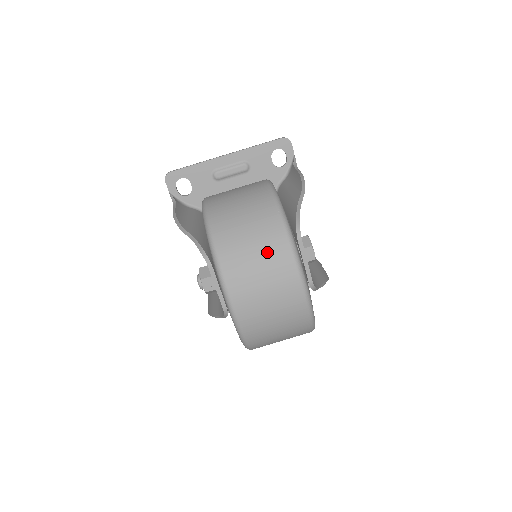
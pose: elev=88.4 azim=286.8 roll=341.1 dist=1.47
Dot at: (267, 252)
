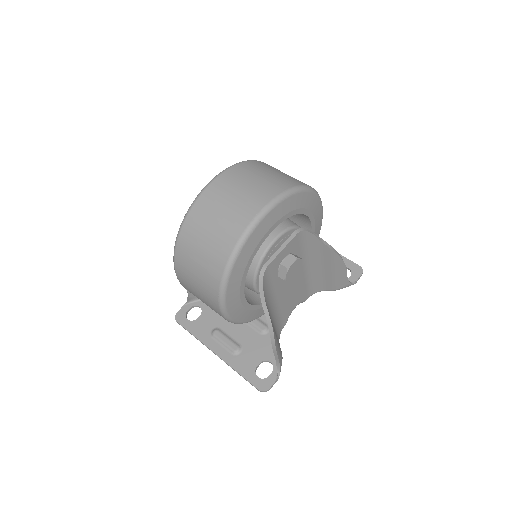
Dot at: (272, 180)
